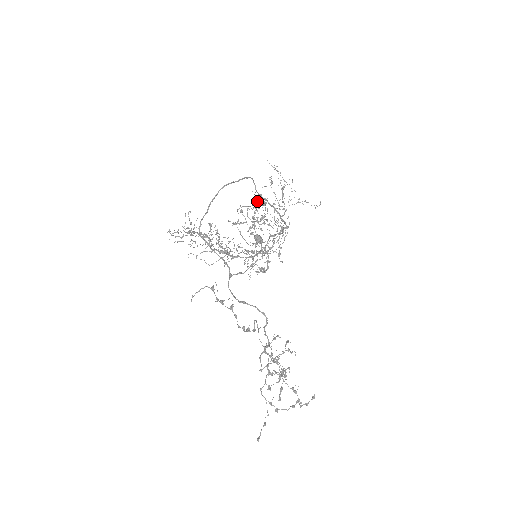
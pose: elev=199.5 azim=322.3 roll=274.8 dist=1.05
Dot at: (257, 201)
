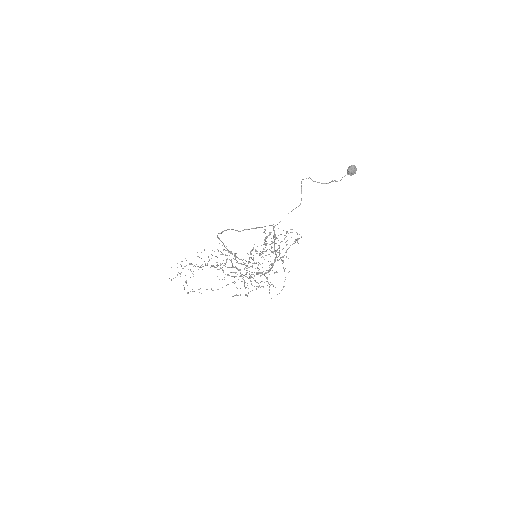
Dot at: (267, 237)
